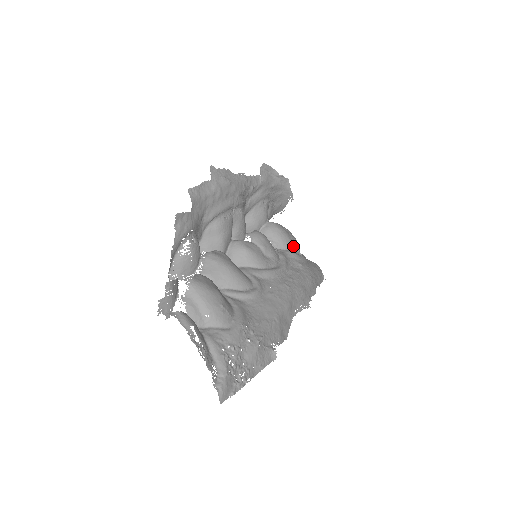
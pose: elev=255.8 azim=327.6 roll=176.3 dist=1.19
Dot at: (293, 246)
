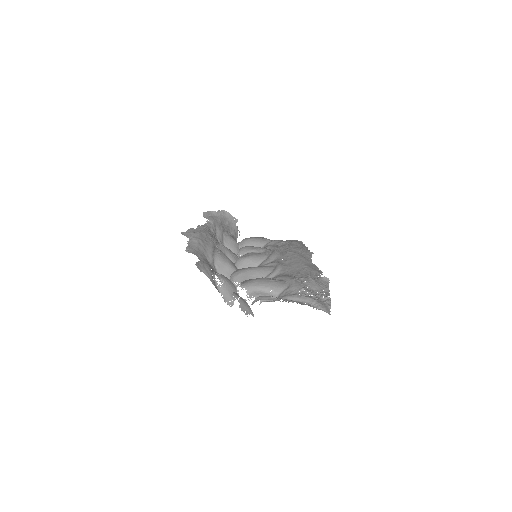
Dot at: (267, 240)
